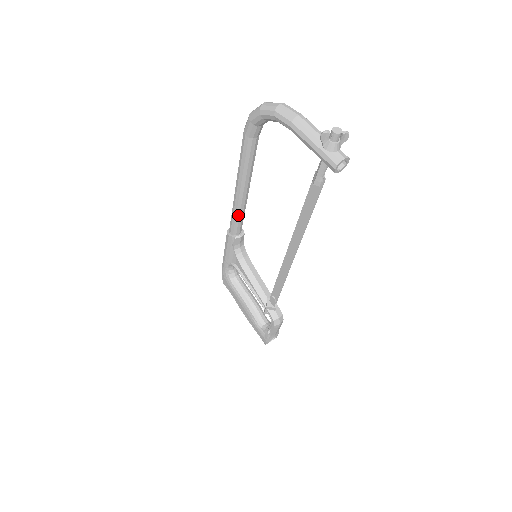
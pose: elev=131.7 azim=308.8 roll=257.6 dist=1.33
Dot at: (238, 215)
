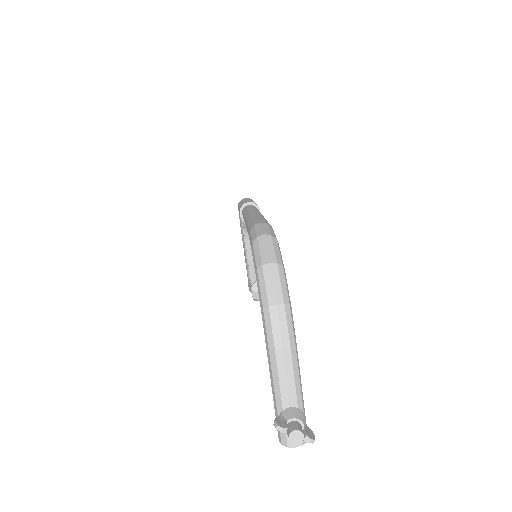
Dot at: occluded
